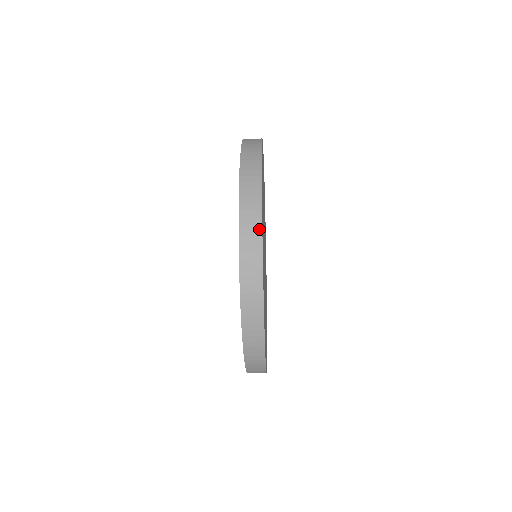
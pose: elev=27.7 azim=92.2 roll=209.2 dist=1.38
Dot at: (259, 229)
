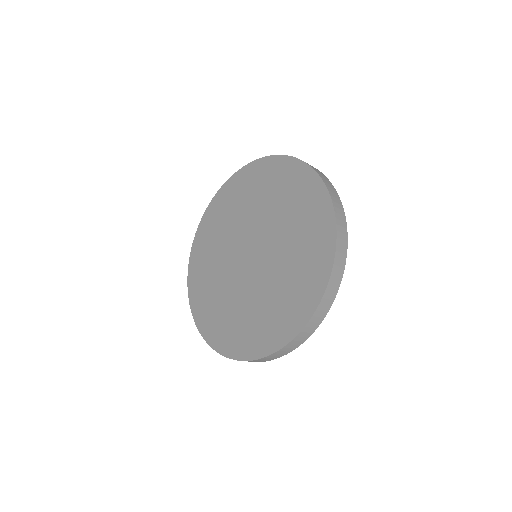
Dot at: (346, 237)
